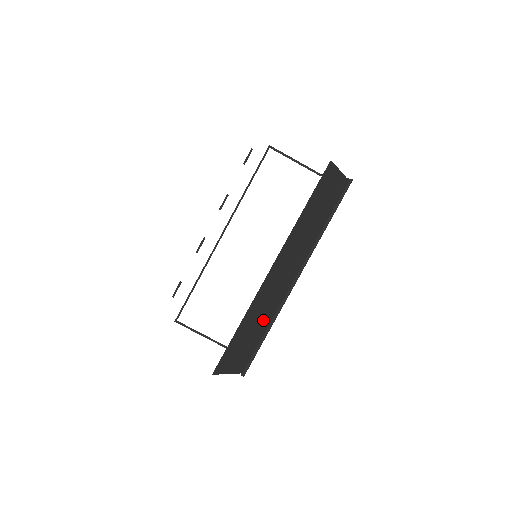
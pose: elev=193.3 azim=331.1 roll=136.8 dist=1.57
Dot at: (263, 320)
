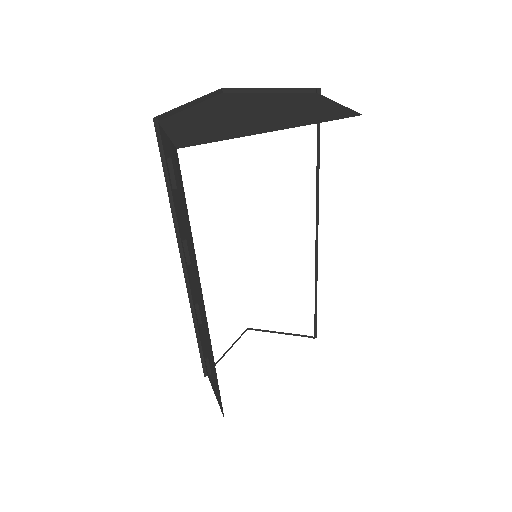
Dot at: occluded
